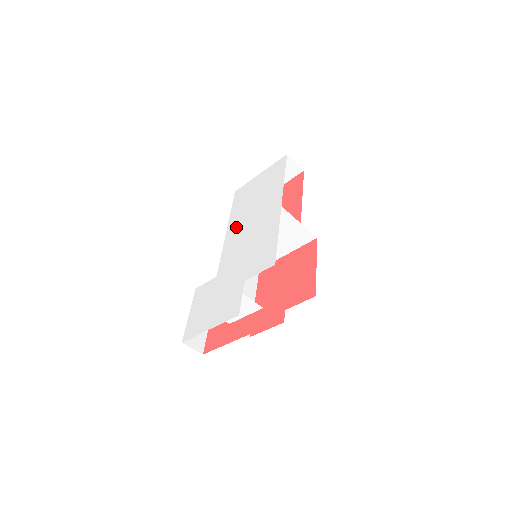
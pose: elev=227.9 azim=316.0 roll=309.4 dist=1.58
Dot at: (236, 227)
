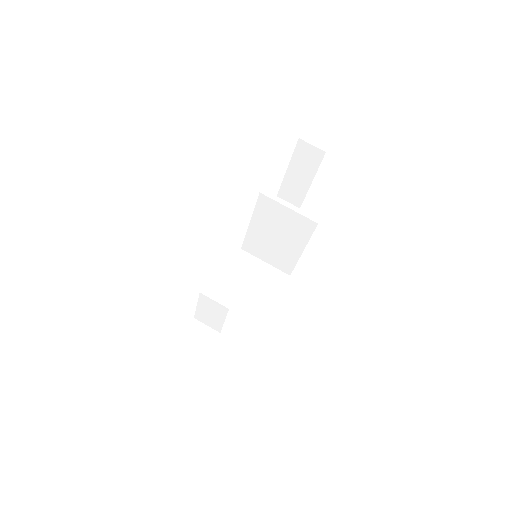
Dot at: occluded
